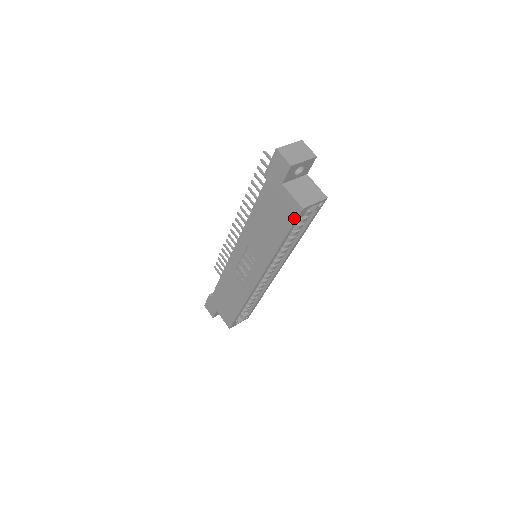
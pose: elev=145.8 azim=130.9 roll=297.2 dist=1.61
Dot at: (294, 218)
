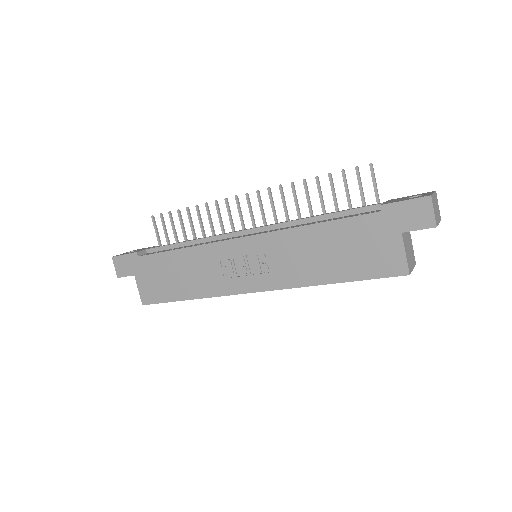
Dot at: (385, 274)
